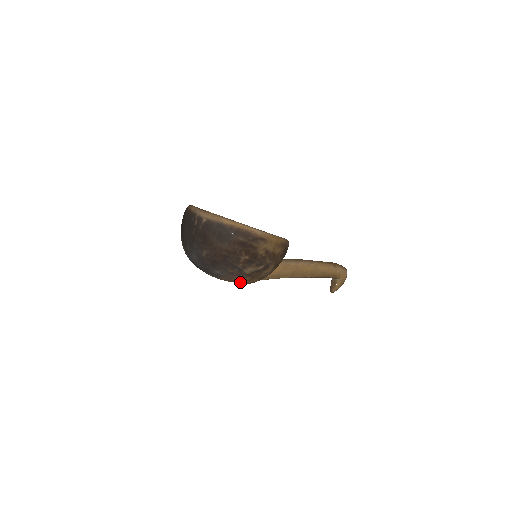
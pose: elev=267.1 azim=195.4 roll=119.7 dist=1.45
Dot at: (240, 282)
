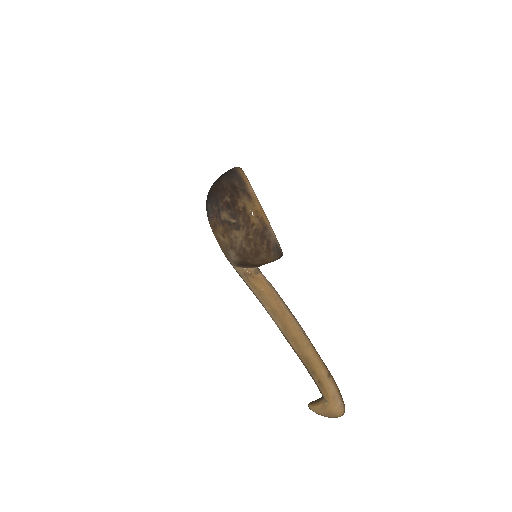
Dot at: (218, 235)
